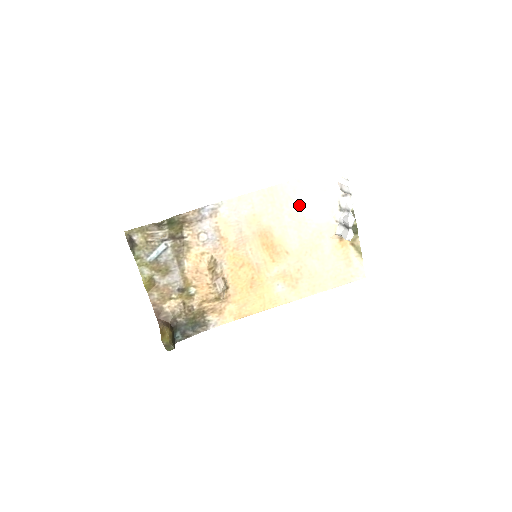
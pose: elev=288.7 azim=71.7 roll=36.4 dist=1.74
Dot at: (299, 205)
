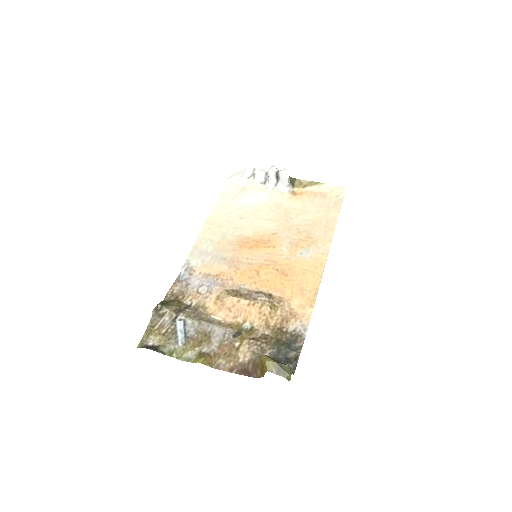
Dot at: (238, 210)
